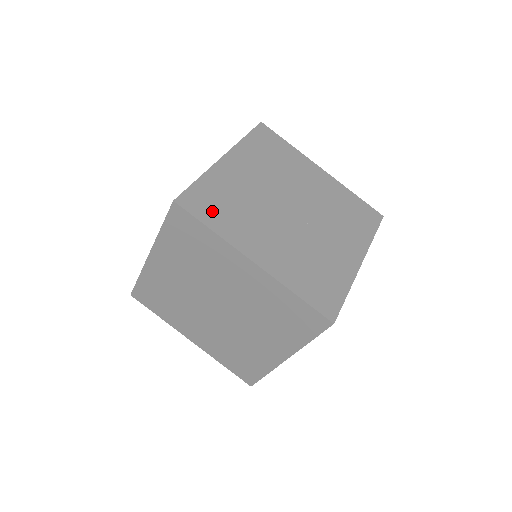
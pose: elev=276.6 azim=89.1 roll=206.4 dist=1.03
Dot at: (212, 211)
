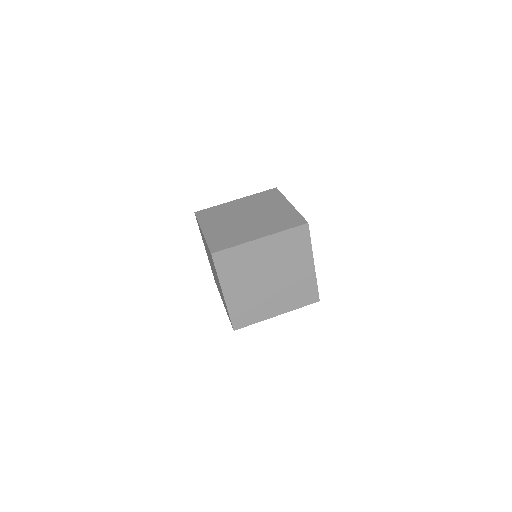
Dot at: (247, 318)
